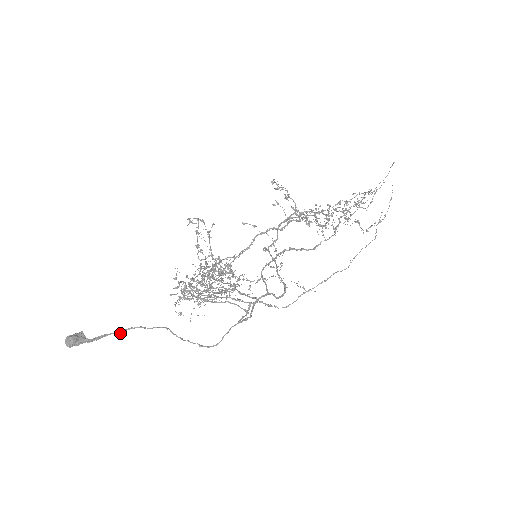
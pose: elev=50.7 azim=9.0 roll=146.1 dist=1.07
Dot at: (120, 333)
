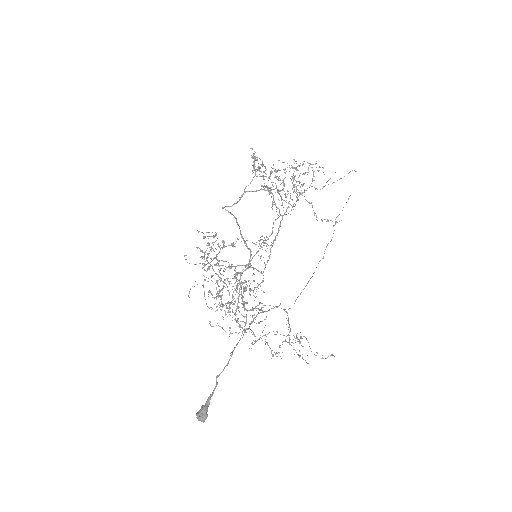
Dot at: (216, 384)
